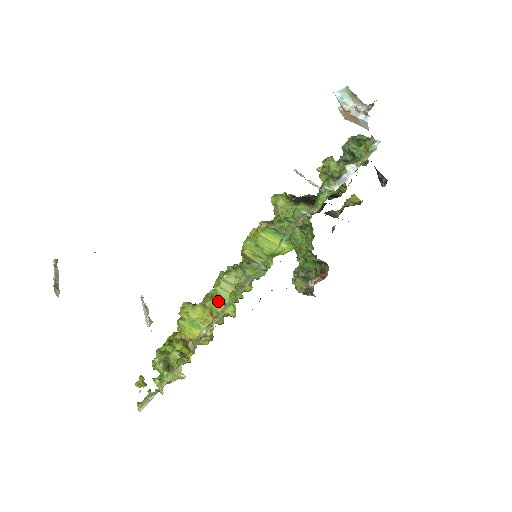
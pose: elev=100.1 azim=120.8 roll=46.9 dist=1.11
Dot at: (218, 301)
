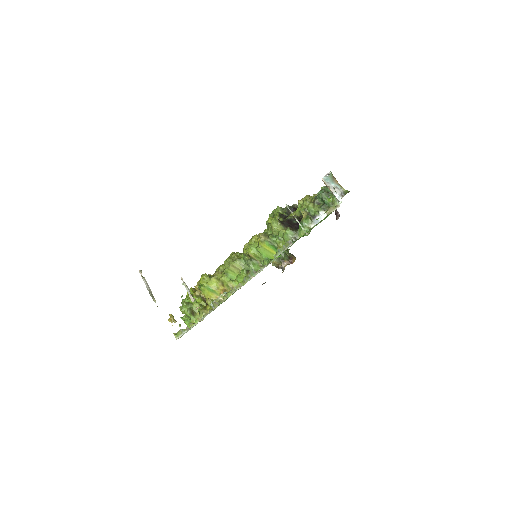
Dot at: (228, 278)
